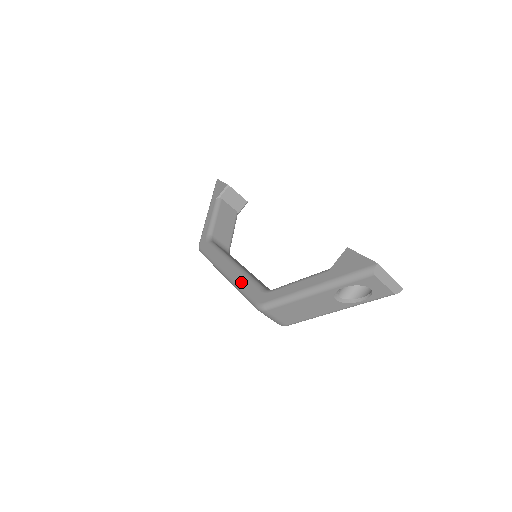
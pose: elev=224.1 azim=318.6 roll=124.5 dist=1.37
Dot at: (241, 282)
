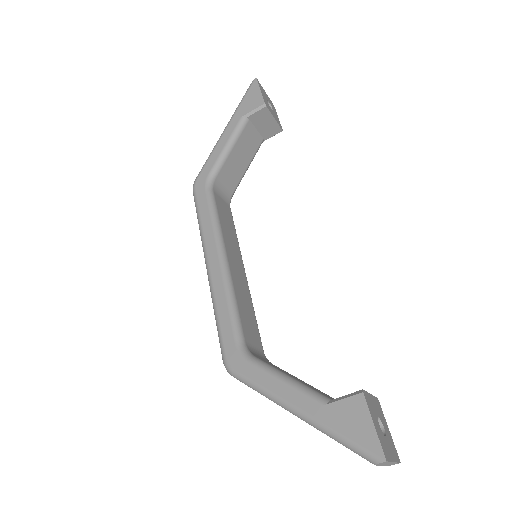
Dot at: (220, 305)
